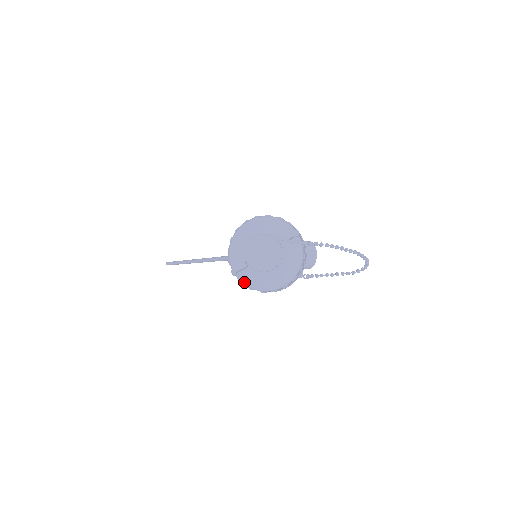
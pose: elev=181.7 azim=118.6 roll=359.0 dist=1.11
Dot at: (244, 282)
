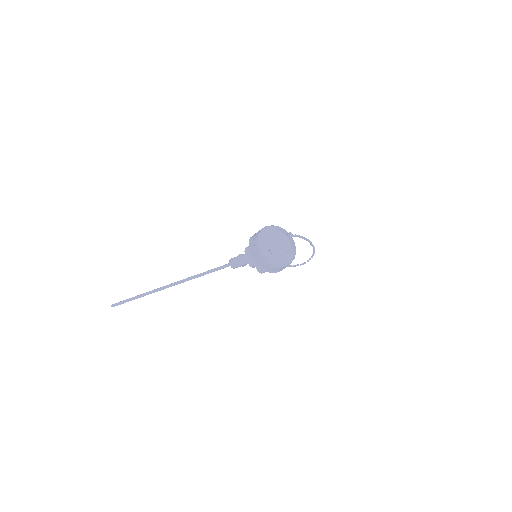
Dot at: (272, 261)
